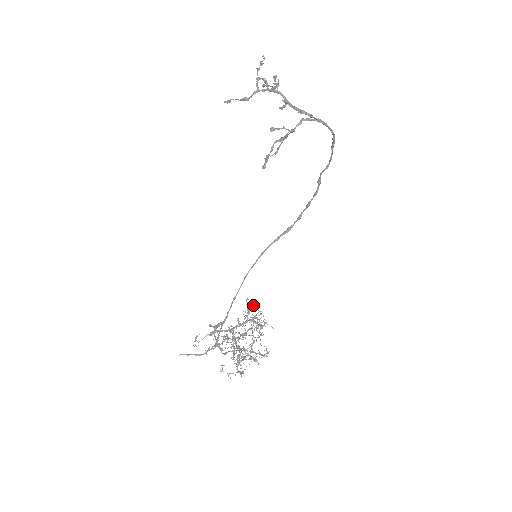
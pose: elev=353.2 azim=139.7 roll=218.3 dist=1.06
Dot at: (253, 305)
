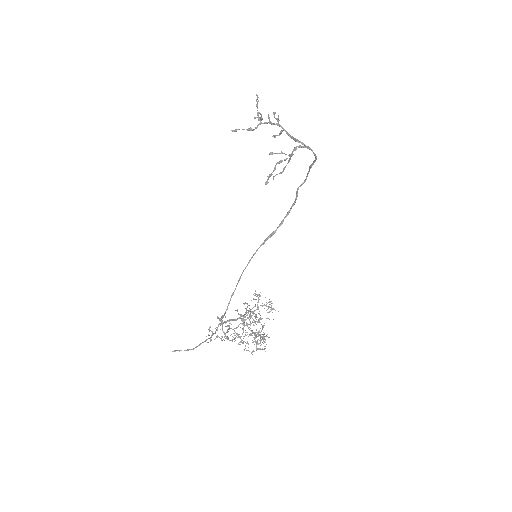
Dot at: occluded
